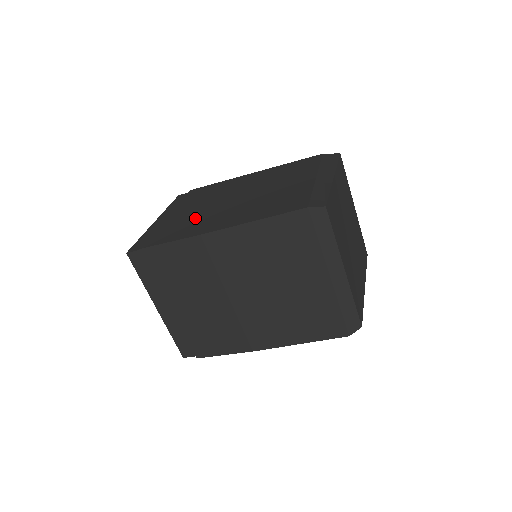
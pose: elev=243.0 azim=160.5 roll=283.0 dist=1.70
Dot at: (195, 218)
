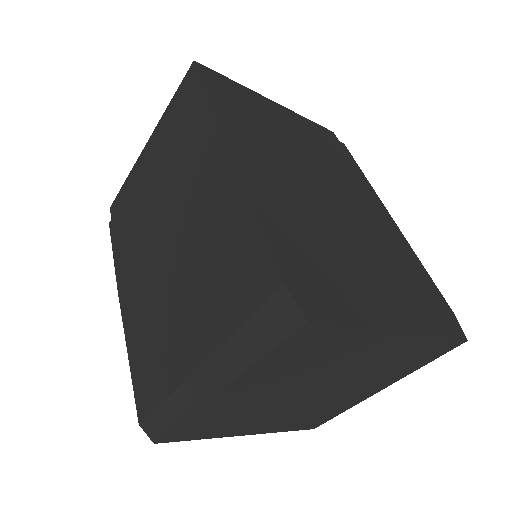
Dot at: (139, 228)
